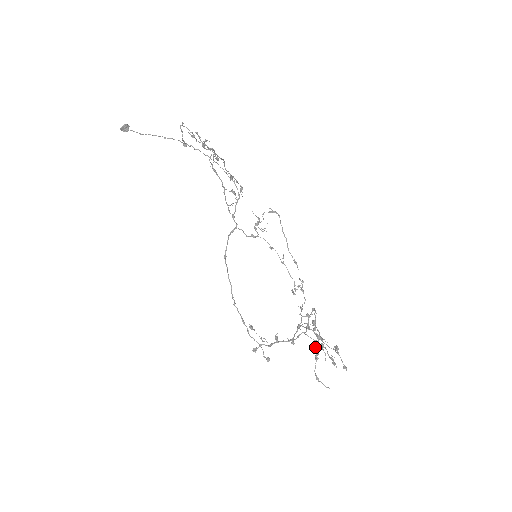
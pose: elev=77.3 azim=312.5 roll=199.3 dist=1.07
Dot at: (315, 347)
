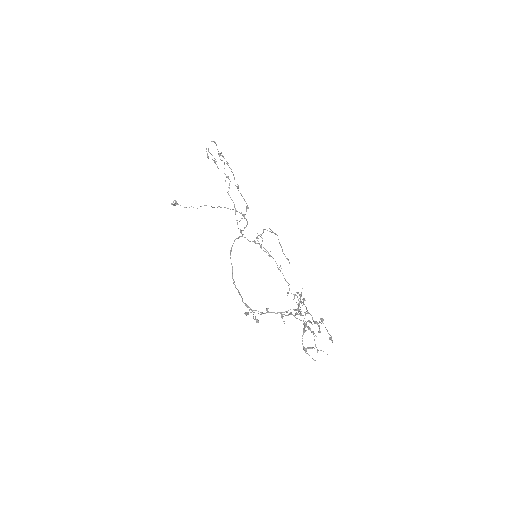
Dot at: (309, 347)
